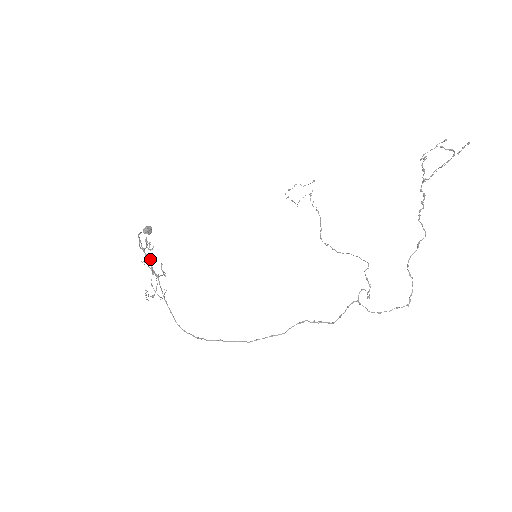
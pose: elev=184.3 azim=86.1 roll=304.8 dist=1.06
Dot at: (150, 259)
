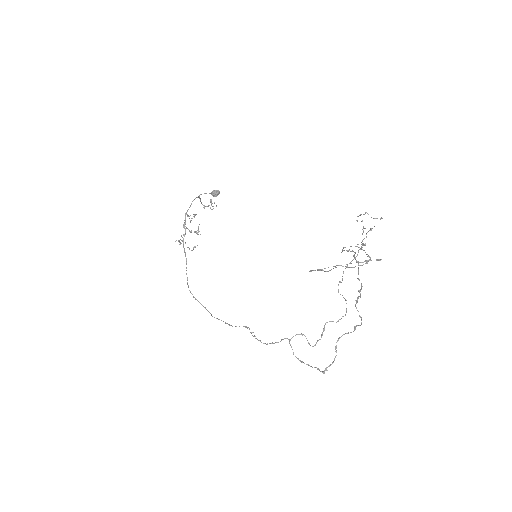
Dot at: occluded
